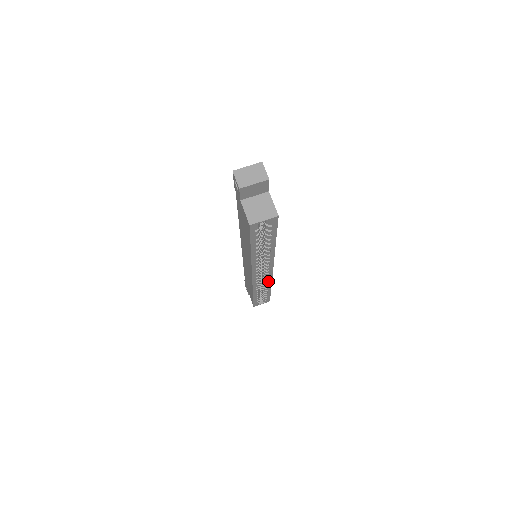
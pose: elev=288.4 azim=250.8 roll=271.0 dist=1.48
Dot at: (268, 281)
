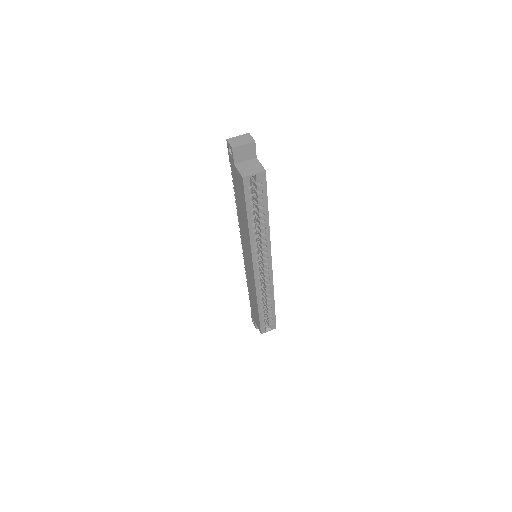
Dot at: (270, 285)
